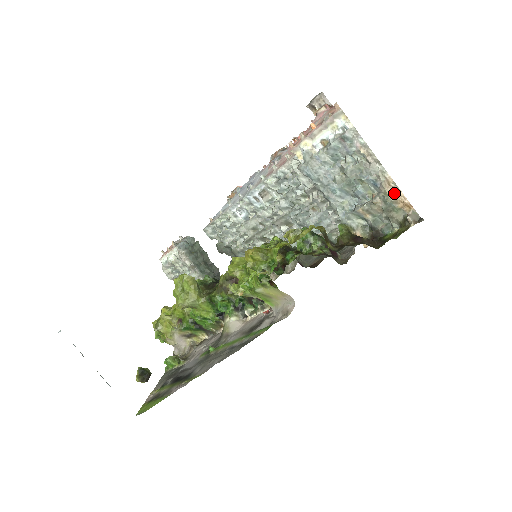
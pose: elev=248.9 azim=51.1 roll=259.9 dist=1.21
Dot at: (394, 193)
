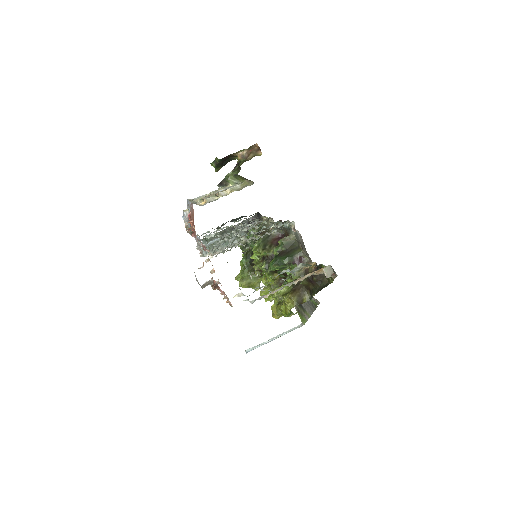
Dot at: (306, 277)
